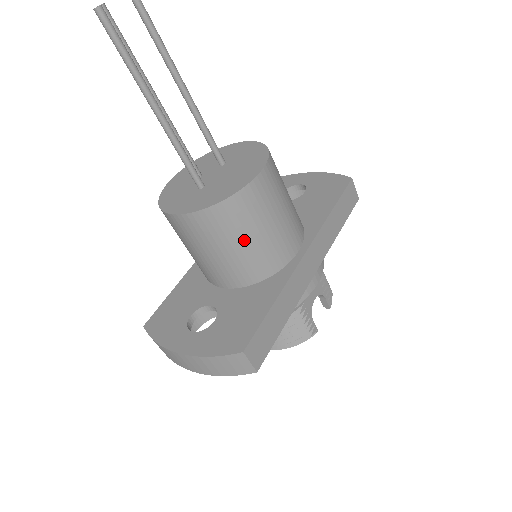
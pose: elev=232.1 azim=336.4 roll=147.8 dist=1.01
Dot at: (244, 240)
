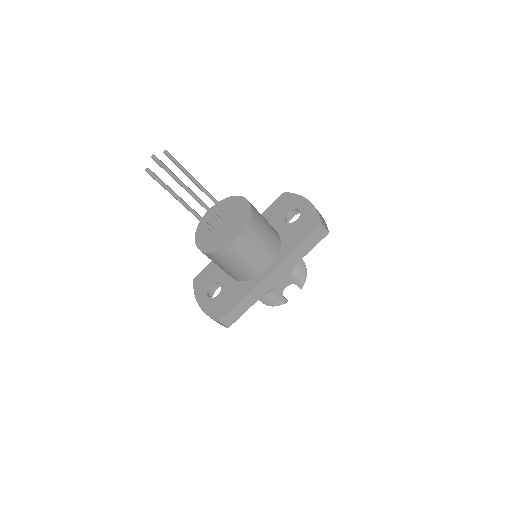
Dot at: (230, 266)
